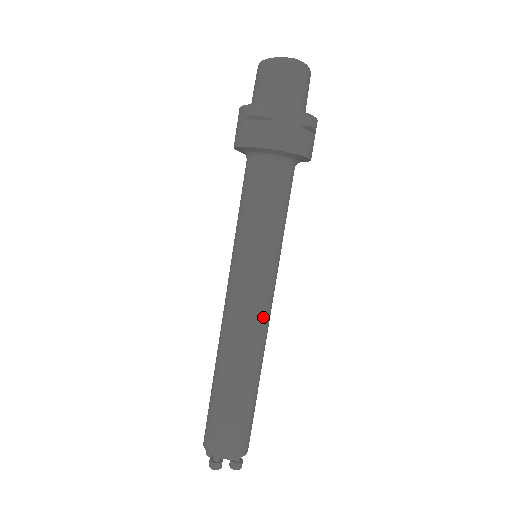
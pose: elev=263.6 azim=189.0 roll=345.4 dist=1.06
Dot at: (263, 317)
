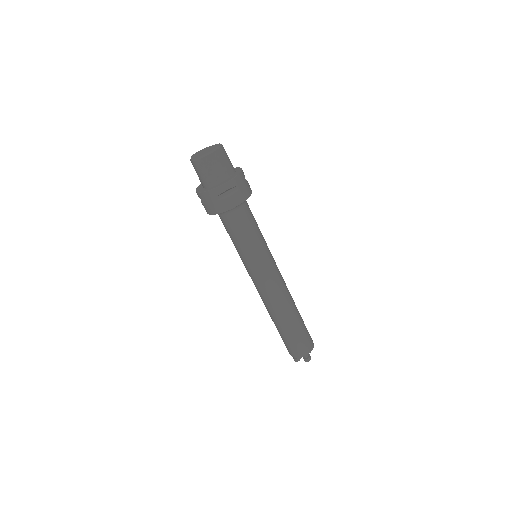
Dot at: (270, 291)
